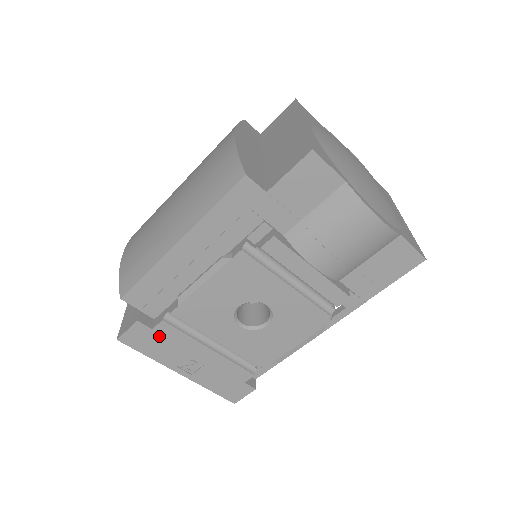
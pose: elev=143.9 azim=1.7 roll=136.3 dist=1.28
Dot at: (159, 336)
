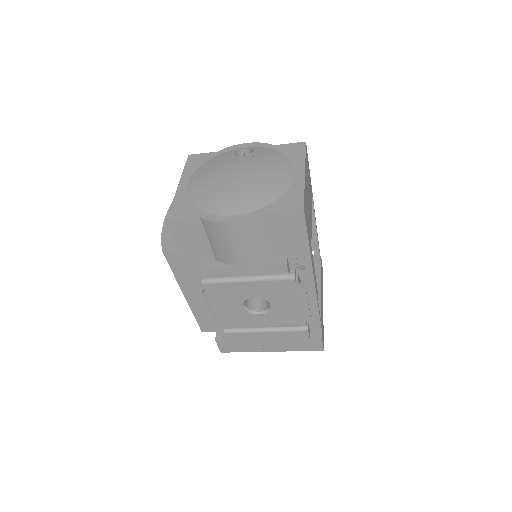
Dot at: (234, 341)
